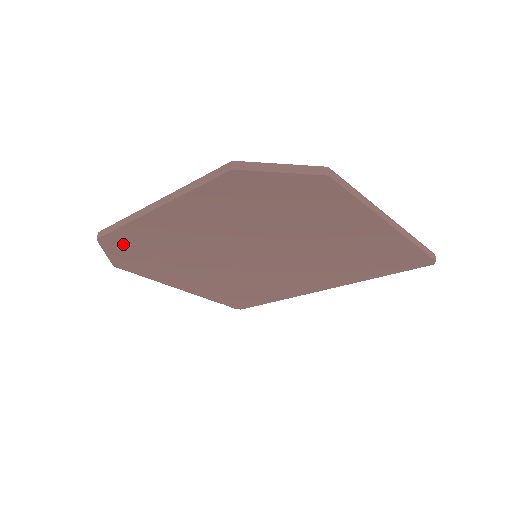
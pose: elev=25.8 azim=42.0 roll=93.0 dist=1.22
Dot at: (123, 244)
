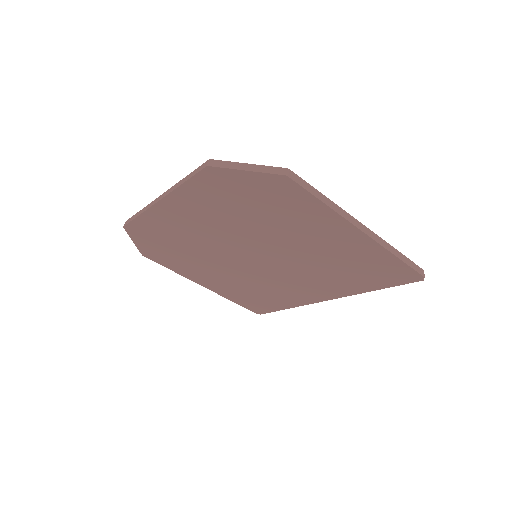
Dot at: (144, 233)
